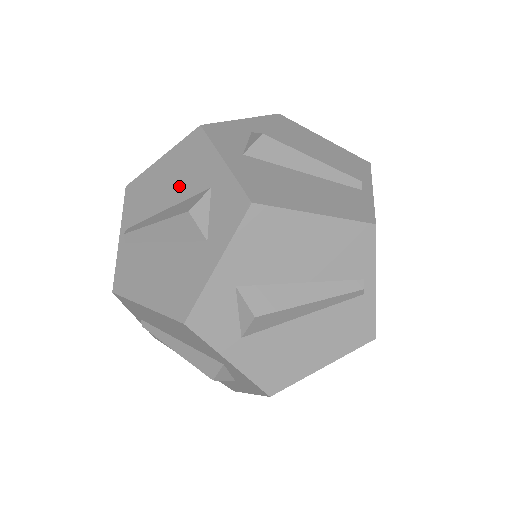
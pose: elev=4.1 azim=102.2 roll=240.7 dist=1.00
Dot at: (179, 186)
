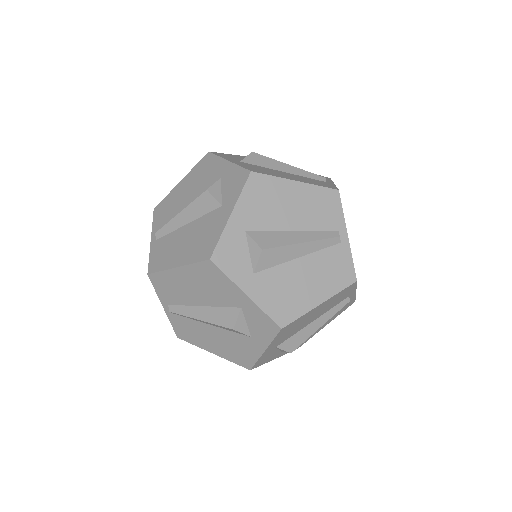
Dot at: (197, 188)
